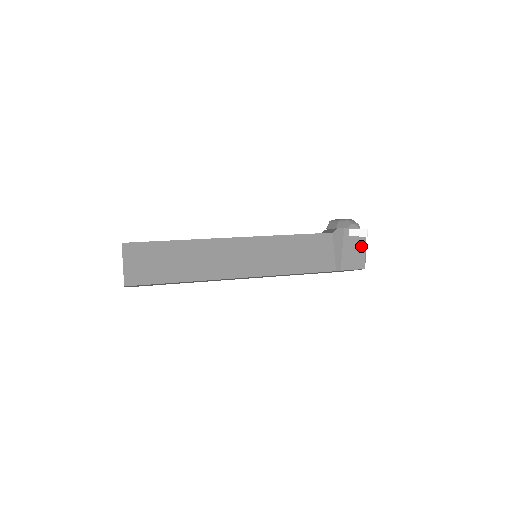
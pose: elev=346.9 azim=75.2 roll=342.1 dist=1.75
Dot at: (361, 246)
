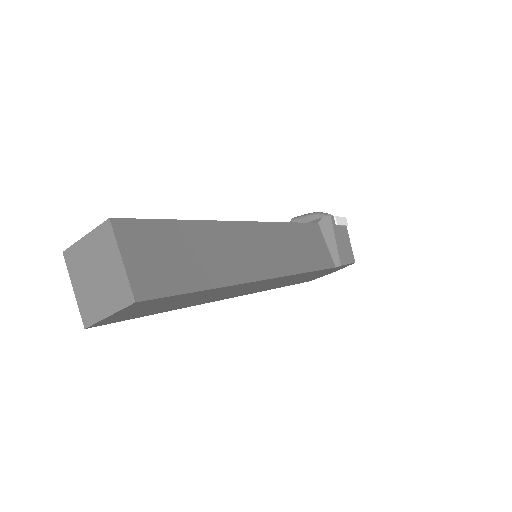
Dot at: (346, 236)
